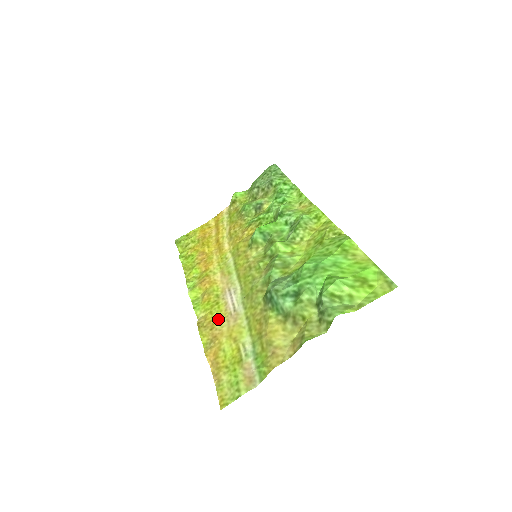
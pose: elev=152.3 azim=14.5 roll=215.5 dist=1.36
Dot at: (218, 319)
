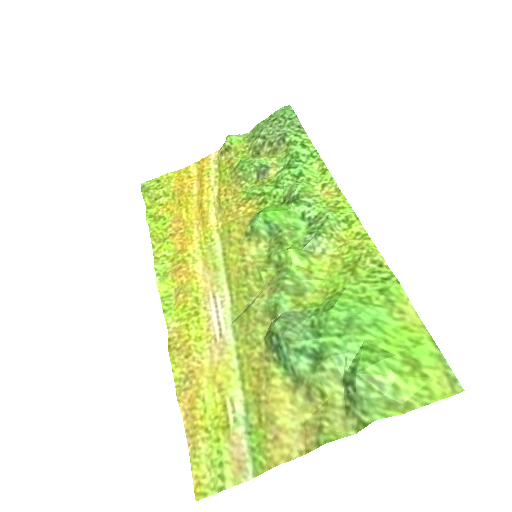
Dot at: (197, 342)
